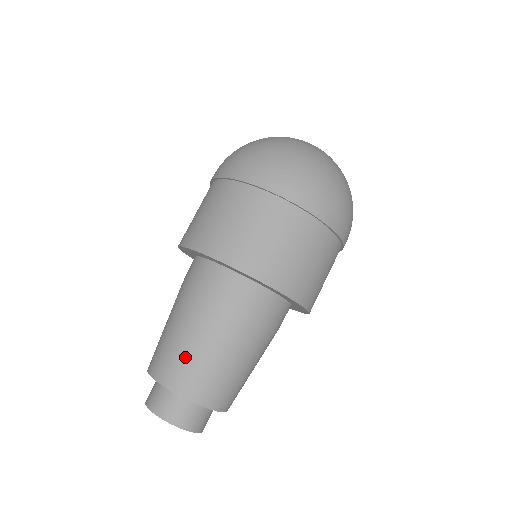
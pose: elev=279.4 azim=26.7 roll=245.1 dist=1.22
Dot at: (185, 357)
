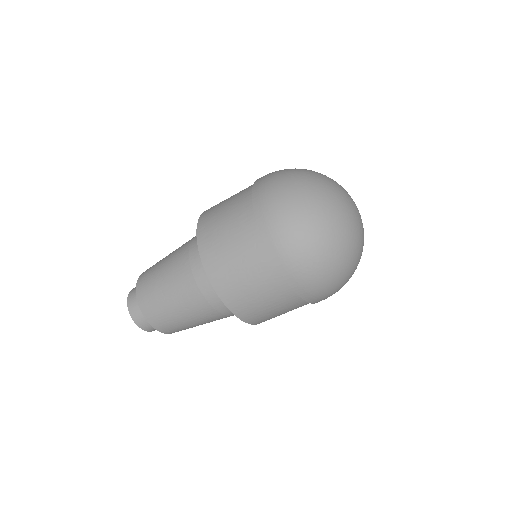
Dot at: (155, 292)
